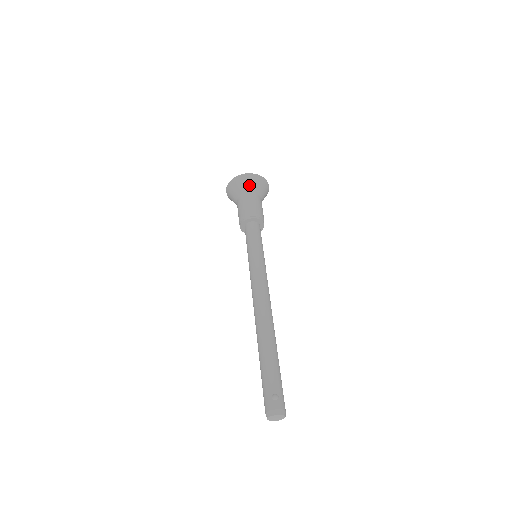
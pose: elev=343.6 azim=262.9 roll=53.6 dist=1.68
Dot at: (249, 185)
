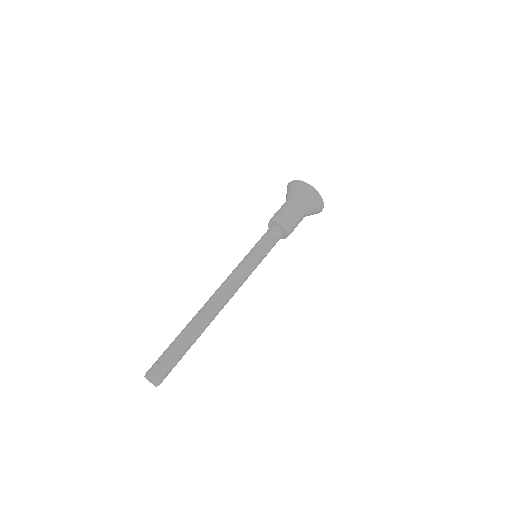
Dot at: (295, 192)
